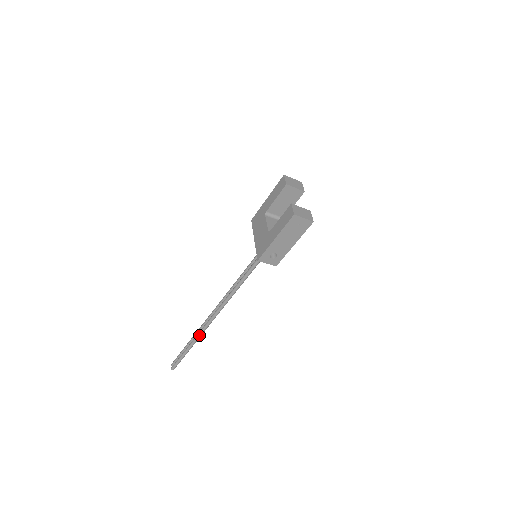
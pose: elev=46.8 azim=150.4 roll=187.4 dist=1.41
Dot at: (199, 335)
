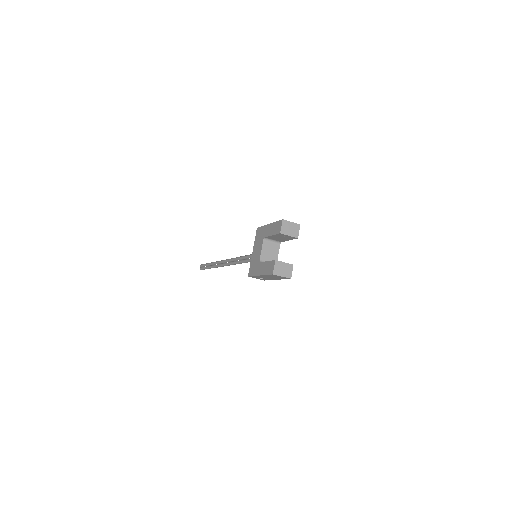
Dot at: (217, 267)
